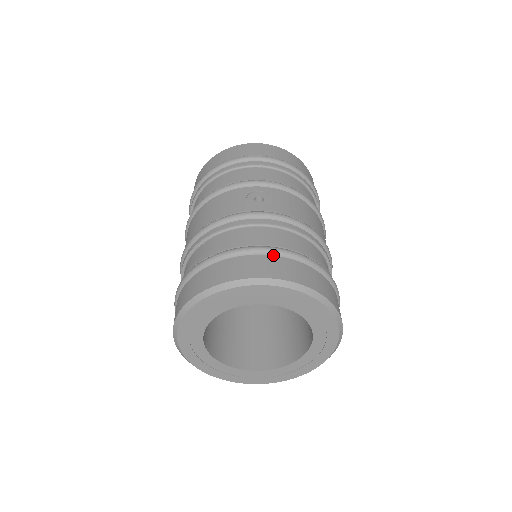
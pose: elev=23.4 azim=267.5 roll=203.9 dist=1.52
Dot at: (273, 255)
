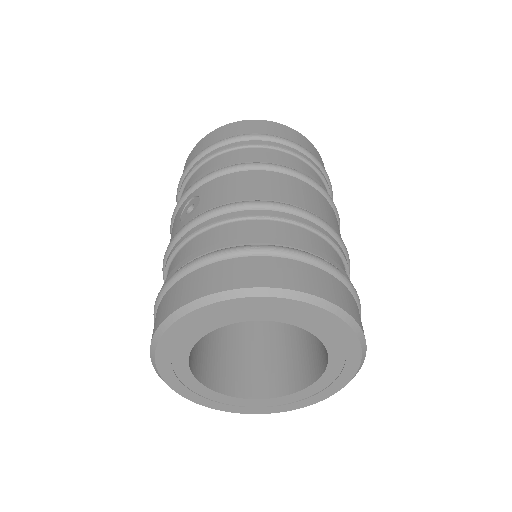
Dot at: (189, 273)
